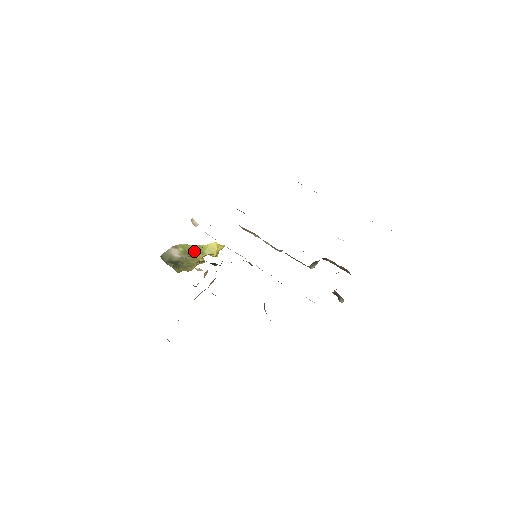
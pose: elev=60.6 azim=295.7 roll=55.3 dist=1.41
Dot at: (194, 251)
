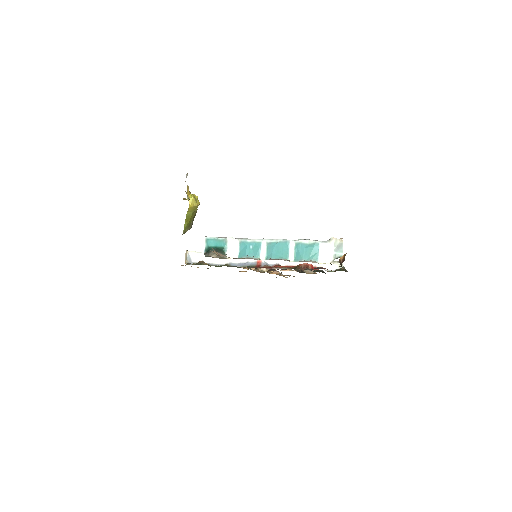
Dot at: (190, 220)
